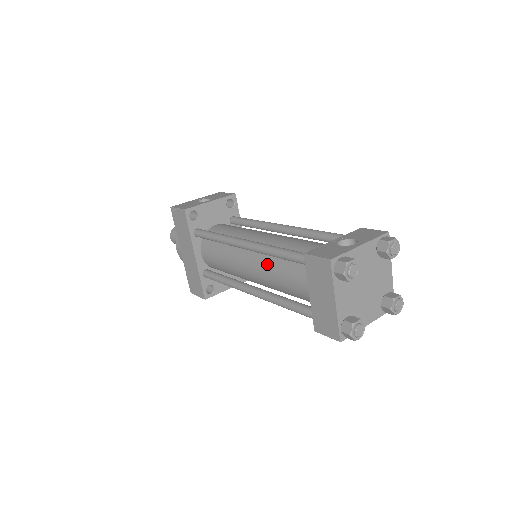
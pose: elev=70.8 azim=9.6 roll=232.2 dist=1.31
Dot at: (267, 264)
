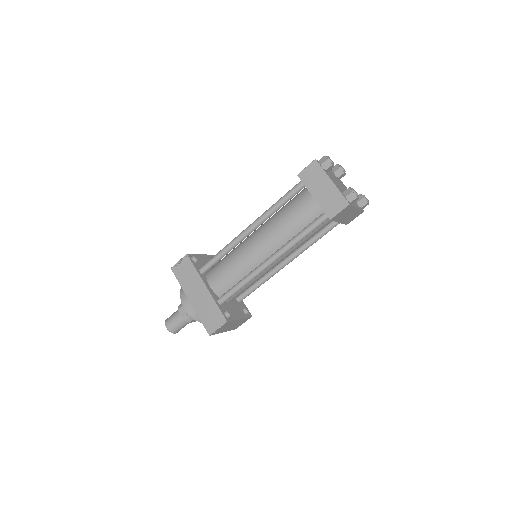
Dot at: (272, 225)
